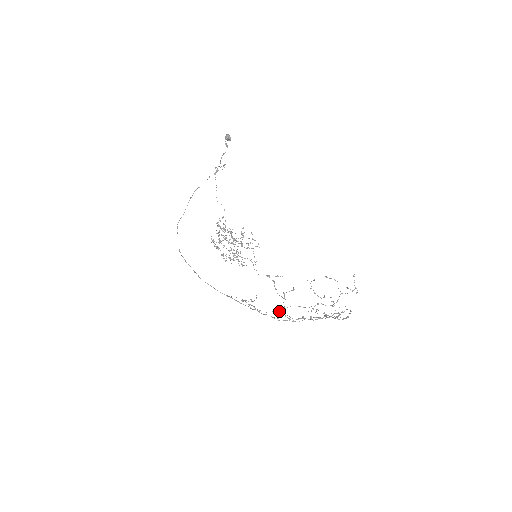
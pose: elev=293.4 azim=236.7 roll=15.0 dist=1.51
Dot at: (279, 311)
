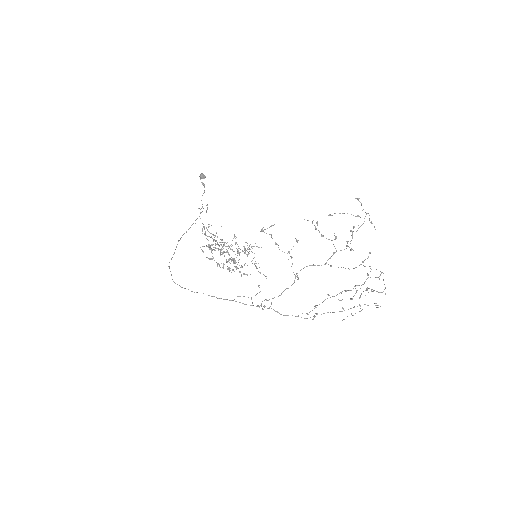
Dot at: (293, 283)
